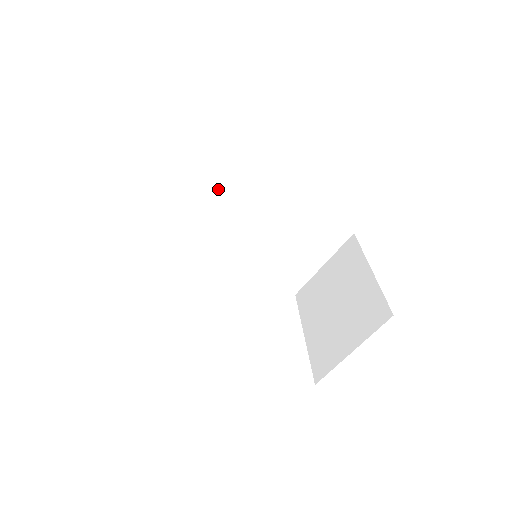
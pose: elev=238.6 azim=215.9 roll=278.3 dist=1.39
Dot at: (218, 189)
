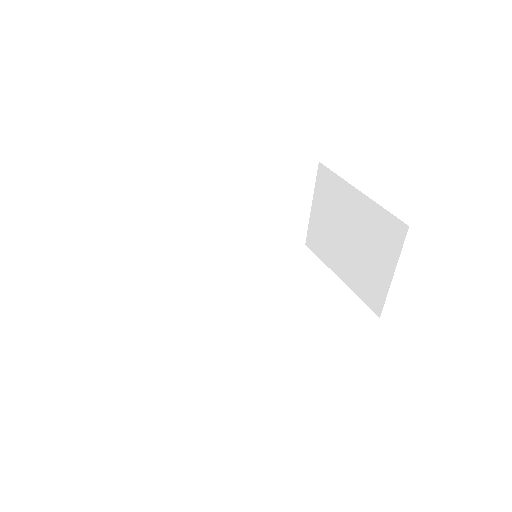
Dot at: (178, 220)
